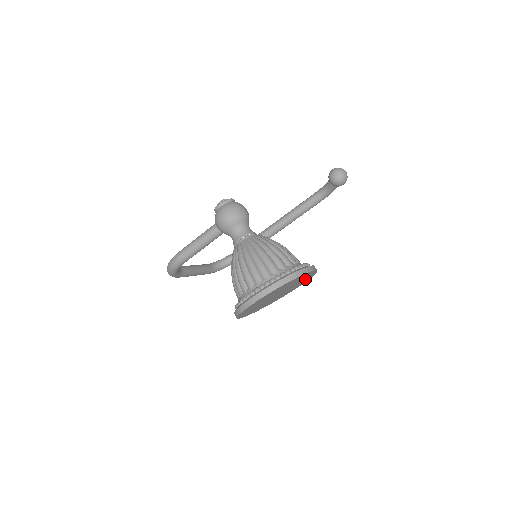
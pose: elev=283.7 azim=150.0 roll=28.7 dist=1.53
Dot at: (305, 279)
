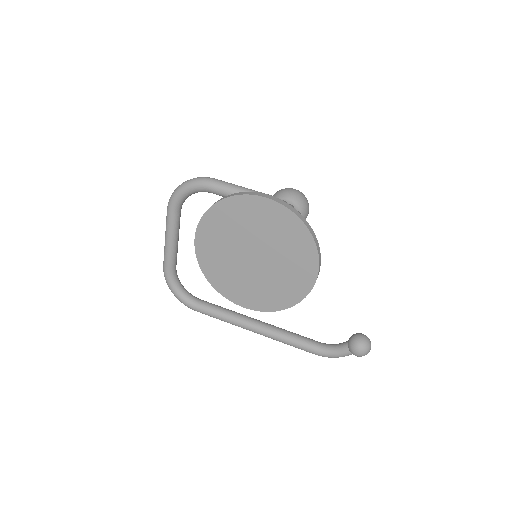
Dot at: (284, 293)
